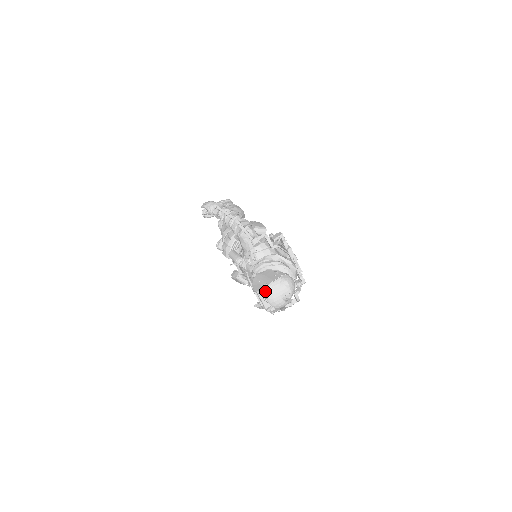
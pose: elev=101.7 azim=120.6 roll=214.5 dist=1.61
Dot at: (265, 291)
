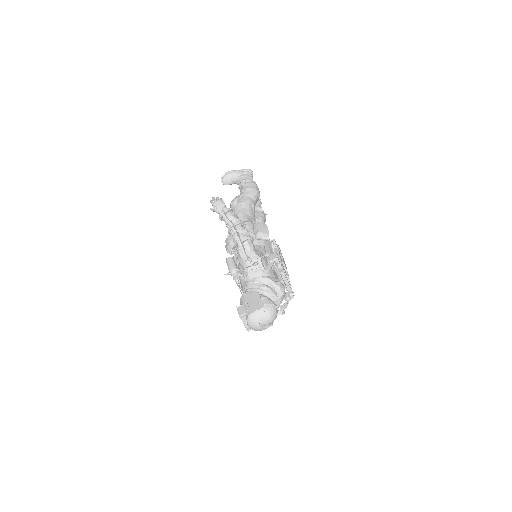
Dot at: (247, 317)
